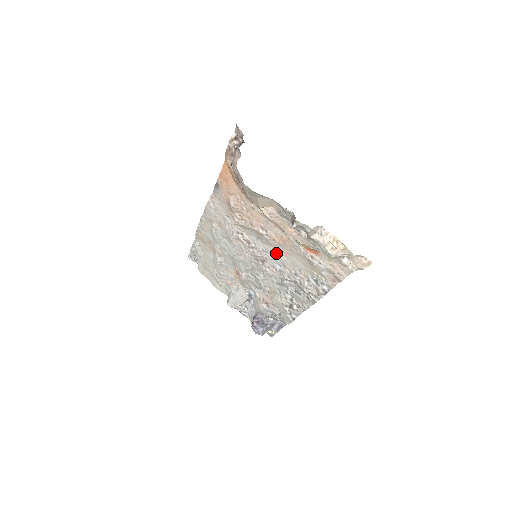
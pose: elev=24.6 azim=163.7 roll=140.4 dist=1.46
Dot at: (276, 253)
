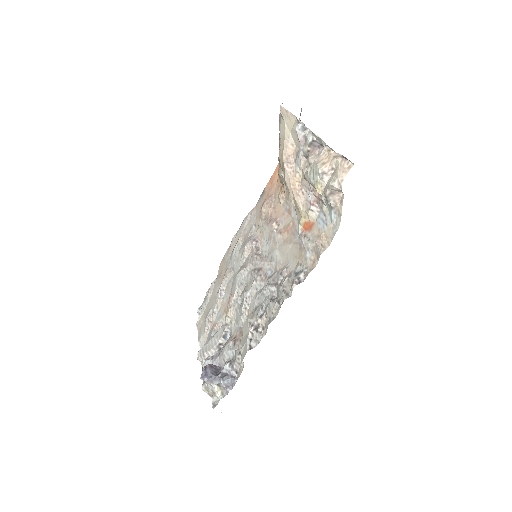
Dot at: (275, 254)
